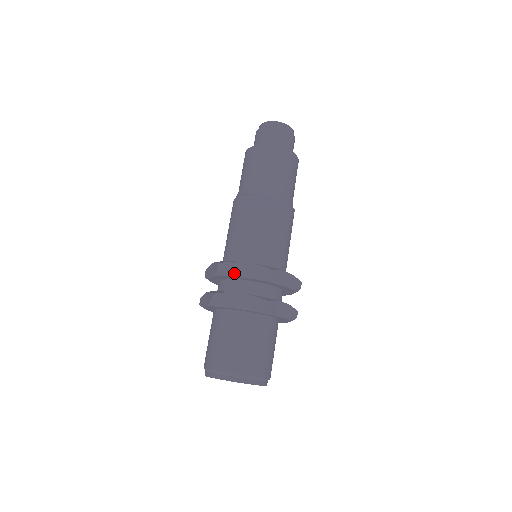
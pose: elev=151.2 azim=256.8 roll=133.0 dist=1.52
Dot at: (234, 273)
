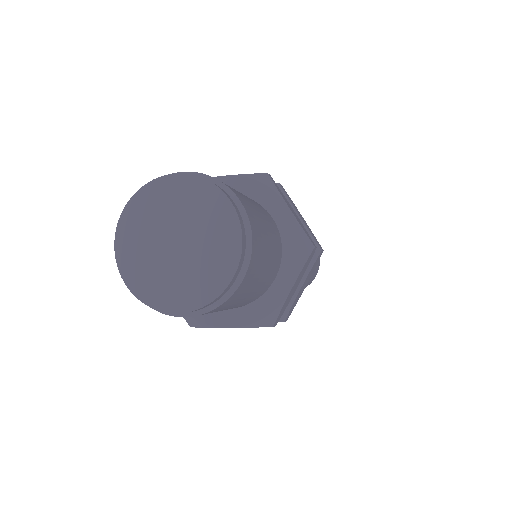
Dot at: occluded
